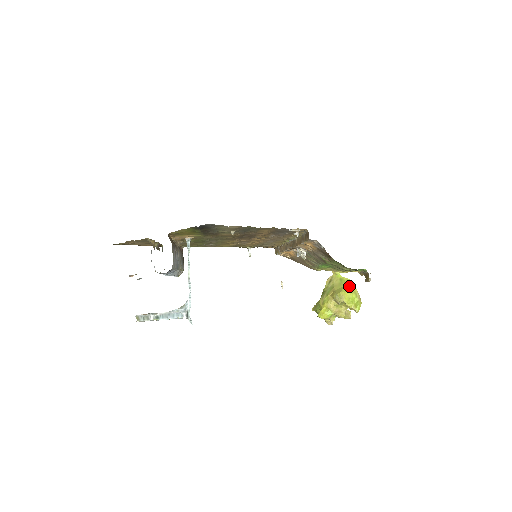
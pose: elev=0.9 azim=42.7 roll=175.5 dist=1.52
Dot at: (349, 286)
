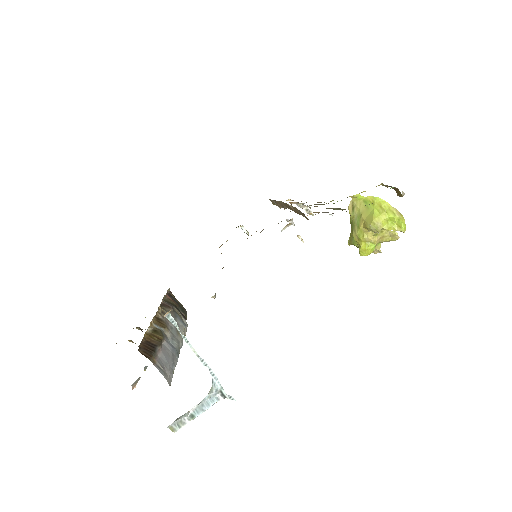
Dot at: (379, 206)
